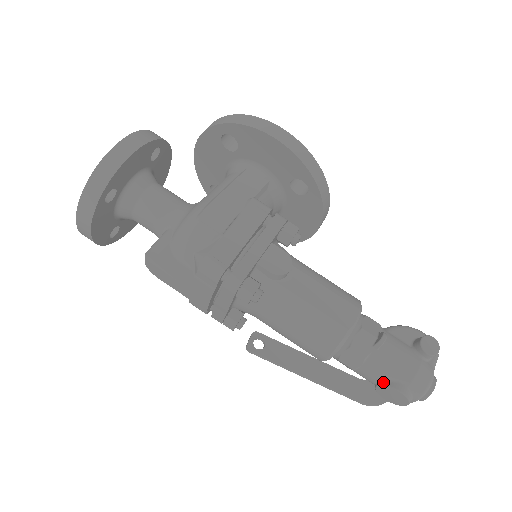
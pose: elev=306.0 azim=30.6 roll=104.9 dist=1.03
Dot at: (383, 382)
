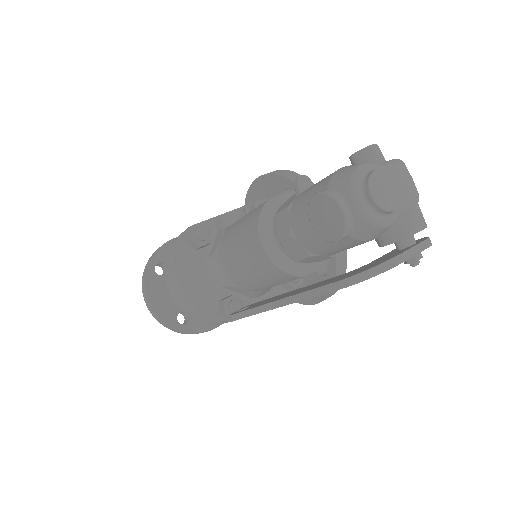
Dot at: (309, 212)
